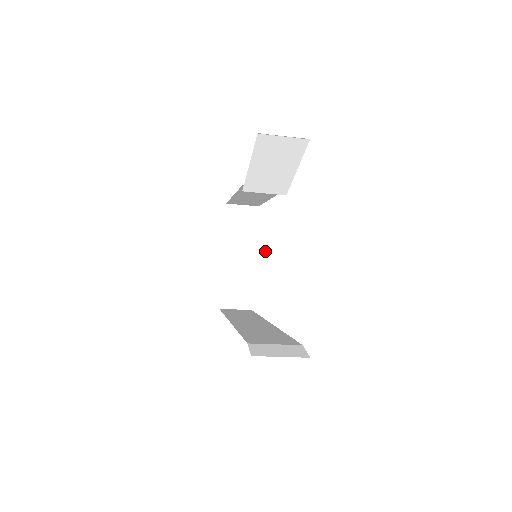
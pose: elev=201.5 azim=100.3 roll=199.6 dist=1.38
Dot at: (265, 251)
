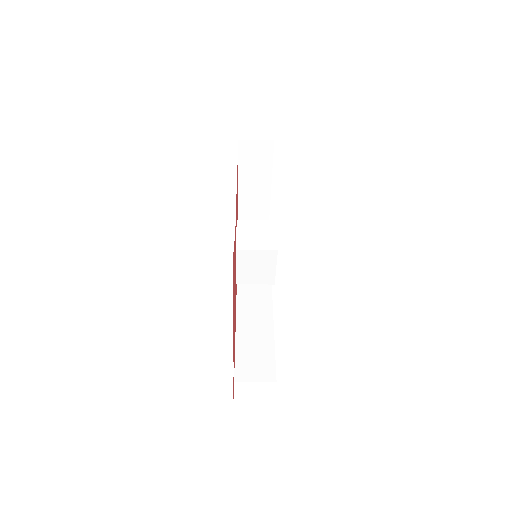
Dot at: (262, 263)
